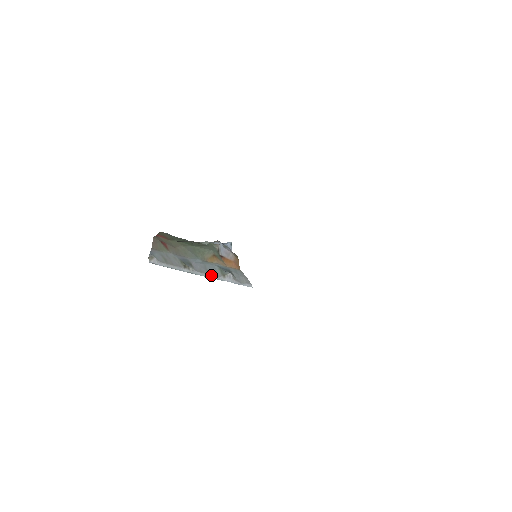
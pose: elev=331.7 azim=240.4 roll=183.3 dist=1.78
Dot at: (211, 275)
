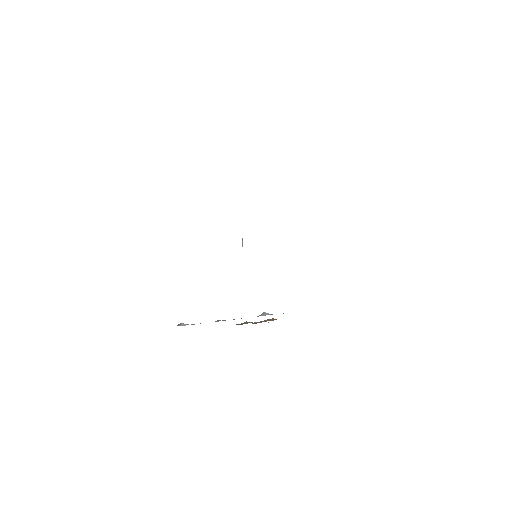
Dot at: occluded
